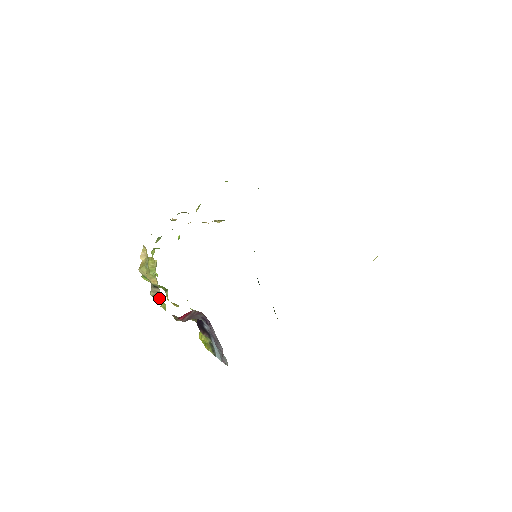
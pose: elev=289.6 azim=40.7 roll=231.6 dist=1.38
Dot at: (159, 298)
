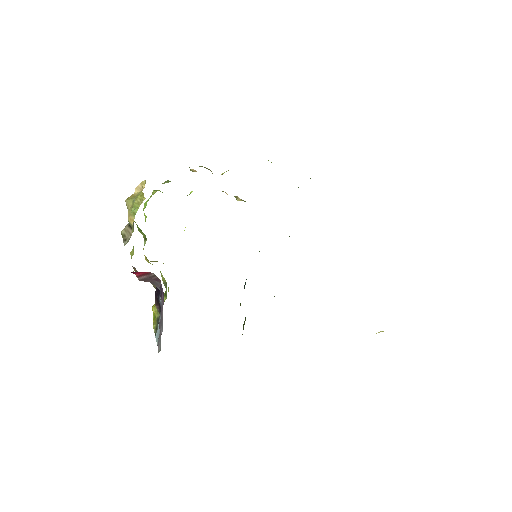
Dot at: (127, 240)
